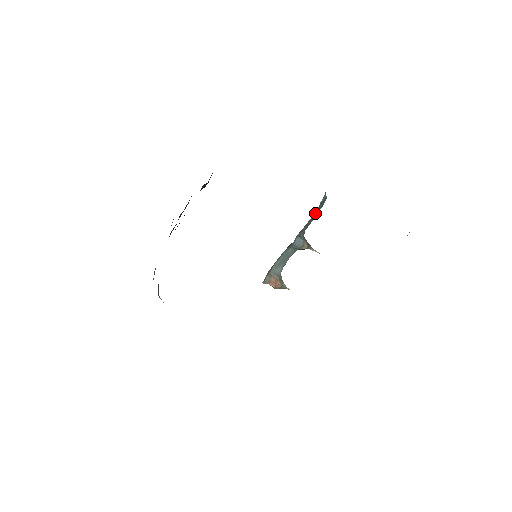
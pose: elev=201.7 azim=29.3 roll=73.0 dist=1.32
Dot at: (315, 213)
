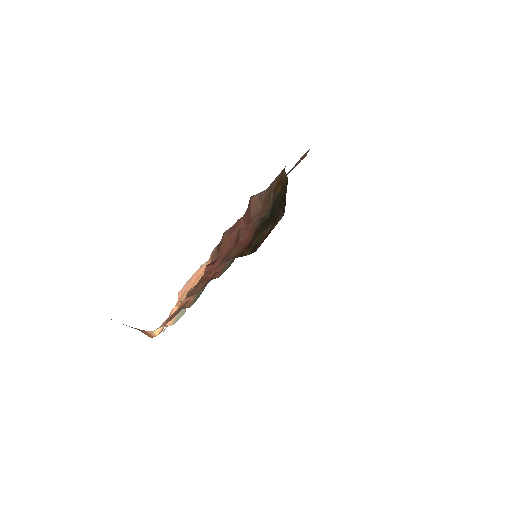
Dot at: occluded
